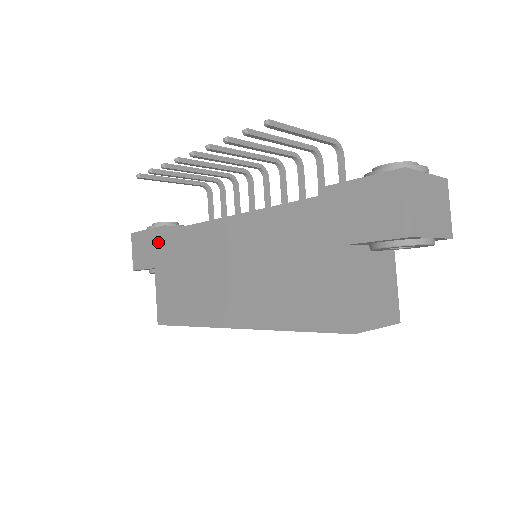
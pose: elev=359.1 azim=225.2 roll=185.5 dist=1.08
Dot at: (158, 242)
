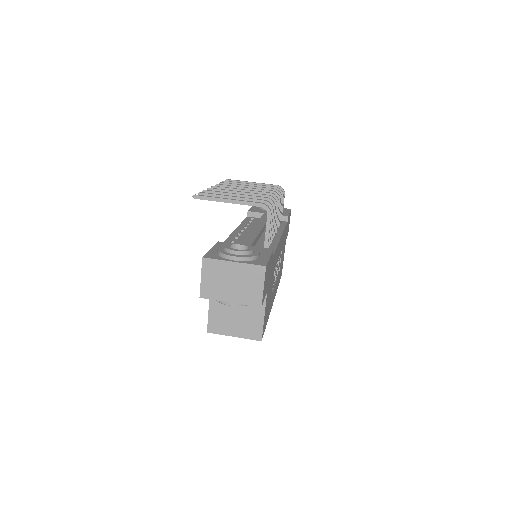
Dot at: occluded
